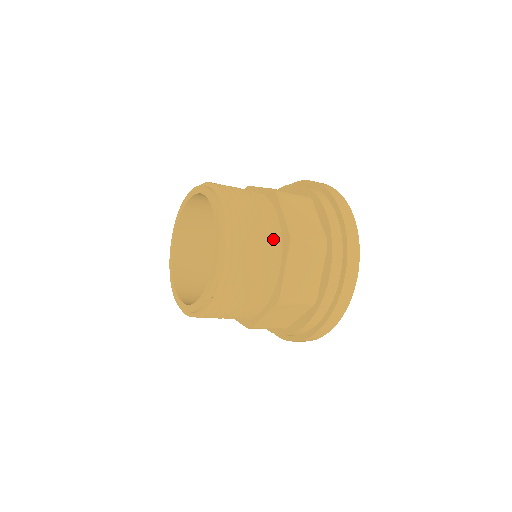
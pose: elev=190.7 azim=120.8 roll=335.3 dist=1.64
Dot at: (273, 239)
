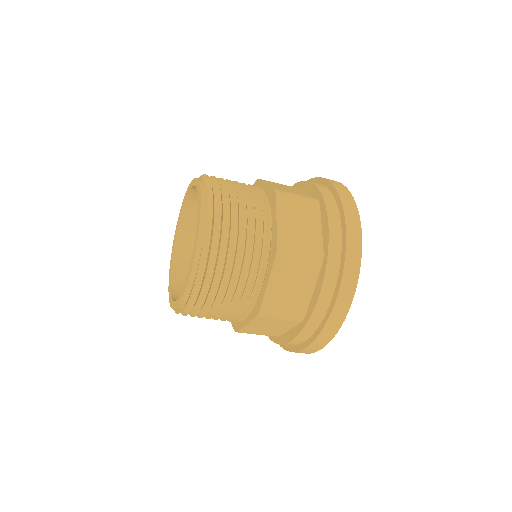
Dot at: (259, 248)
